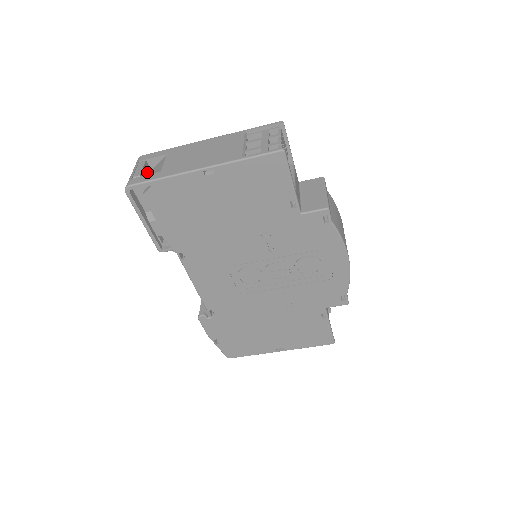
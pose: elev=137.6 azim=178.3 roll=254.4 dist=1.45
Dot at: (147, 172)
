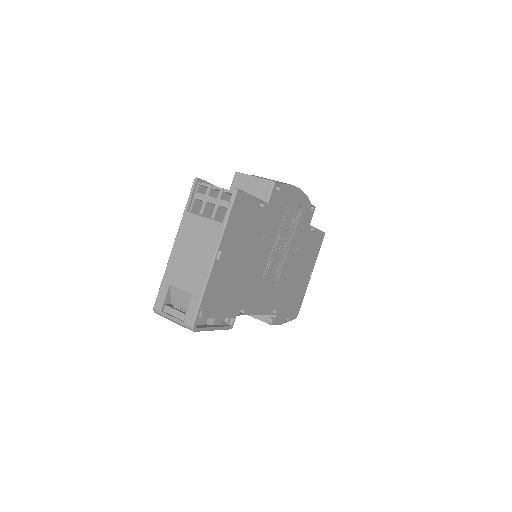
Dot at: occluded
